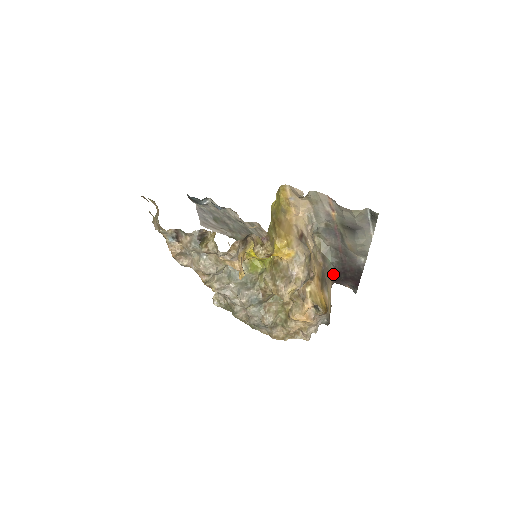
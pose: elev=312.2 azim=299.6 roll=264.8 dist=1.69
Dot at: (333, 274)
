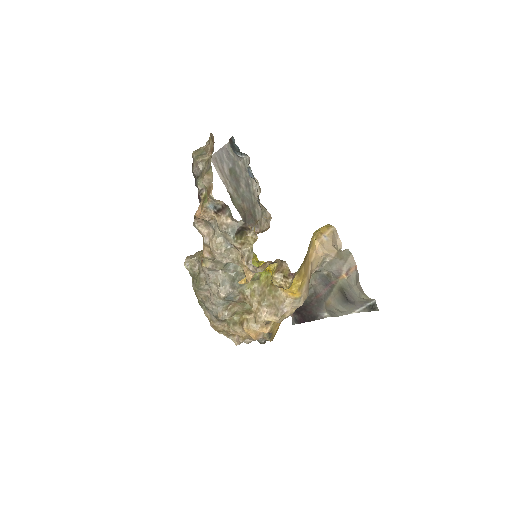
Dot at: occluded
